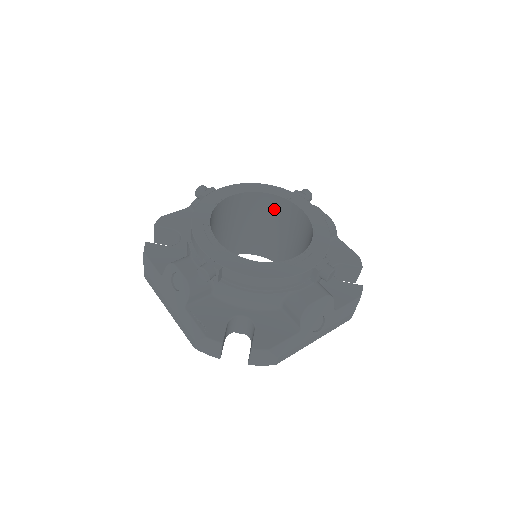
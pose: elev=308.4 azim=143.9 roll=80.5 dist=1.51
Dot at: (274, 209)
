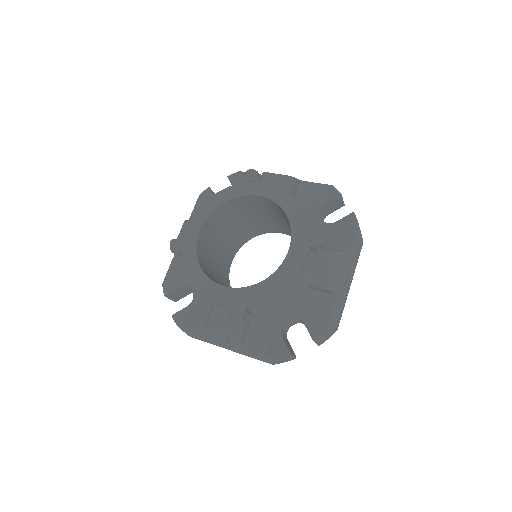
Dot at: (238, 207)
